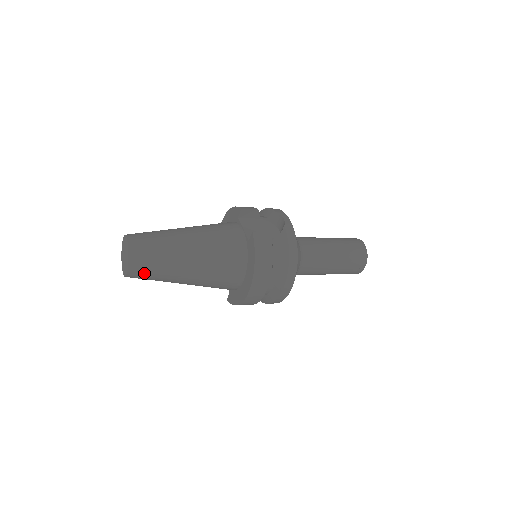
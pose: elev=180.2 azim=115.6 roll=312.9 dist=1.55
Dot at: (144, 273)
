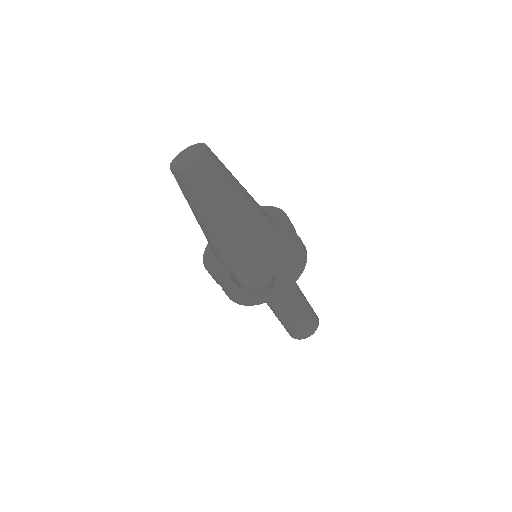
Dot at: (217, 160)
